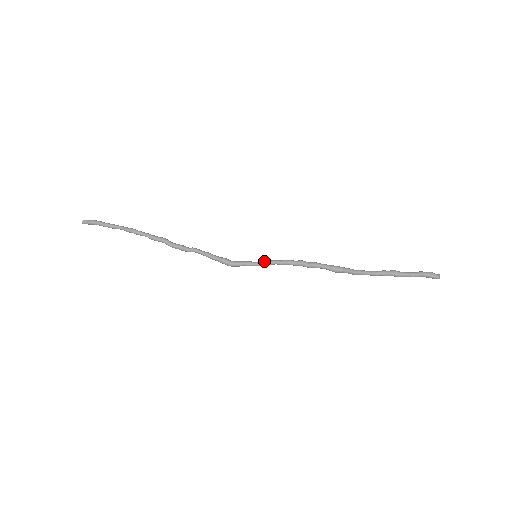
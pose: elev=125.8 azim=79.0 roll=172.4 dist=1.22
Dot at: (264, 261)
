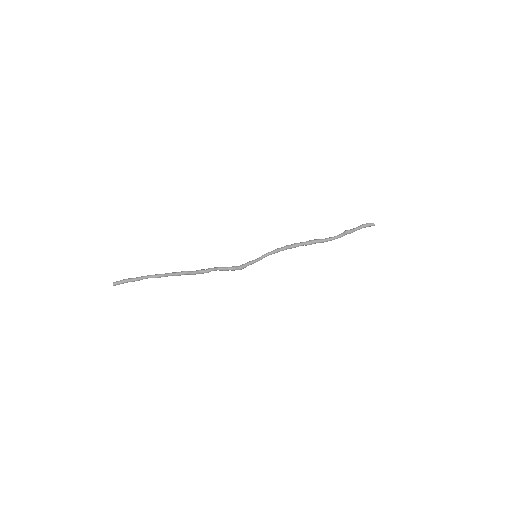
Dot at: (261, 256)
